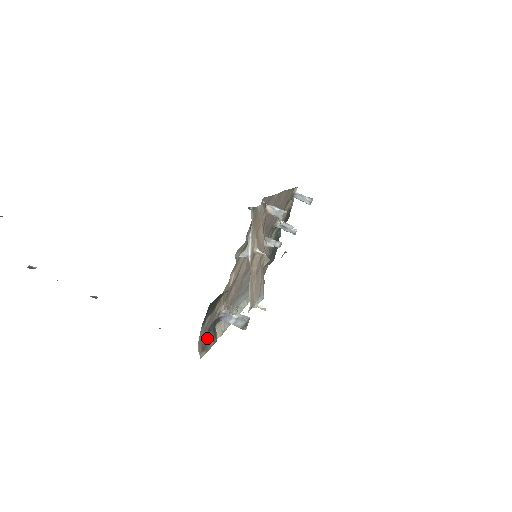
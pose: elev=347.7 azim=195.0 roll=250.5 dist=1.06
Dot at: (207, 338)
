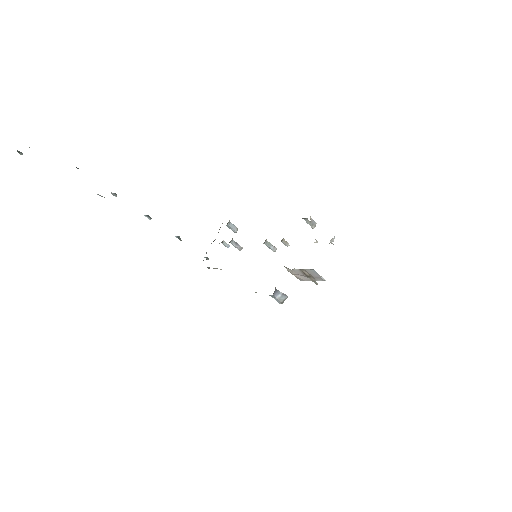
Dot at: occluded
